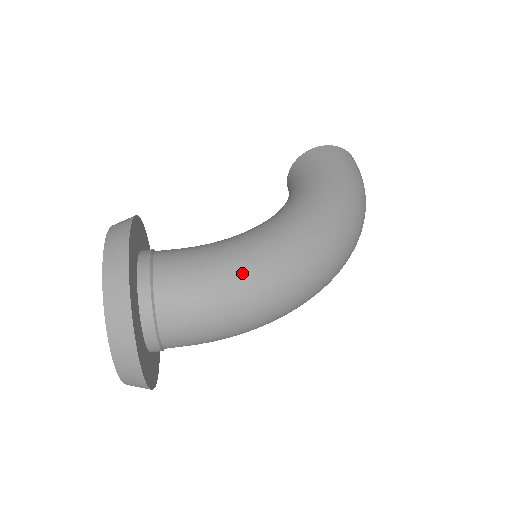
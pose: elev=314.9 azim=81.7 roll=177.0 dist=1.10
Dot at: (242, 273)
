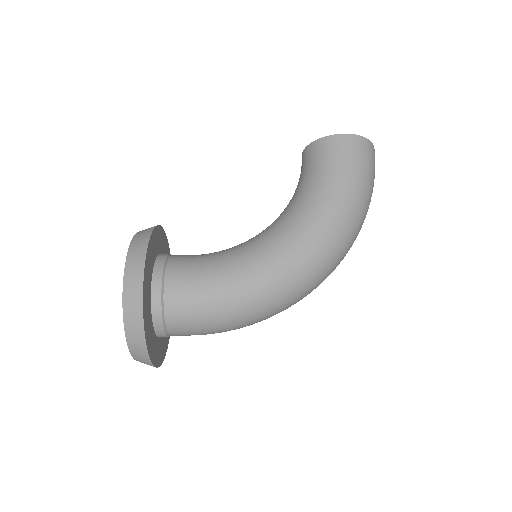
Dot at: (237, 301)
